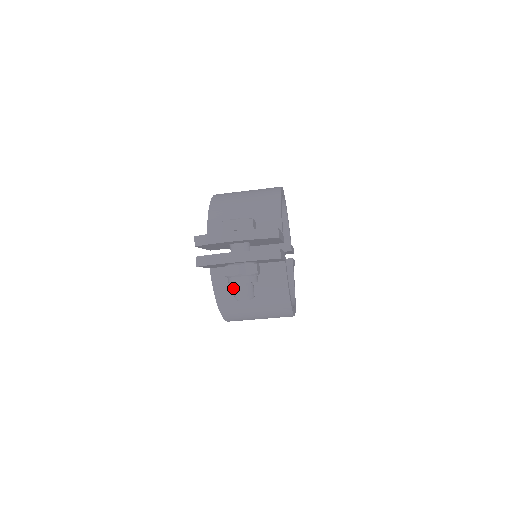
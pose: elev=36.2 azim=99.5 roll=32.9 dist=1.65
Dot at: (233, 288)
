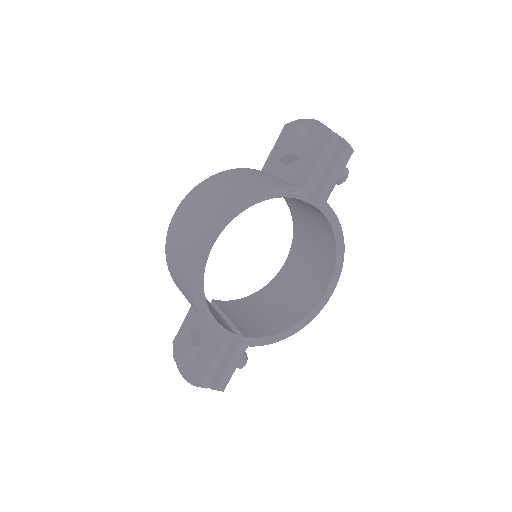
Dot at: occluded
